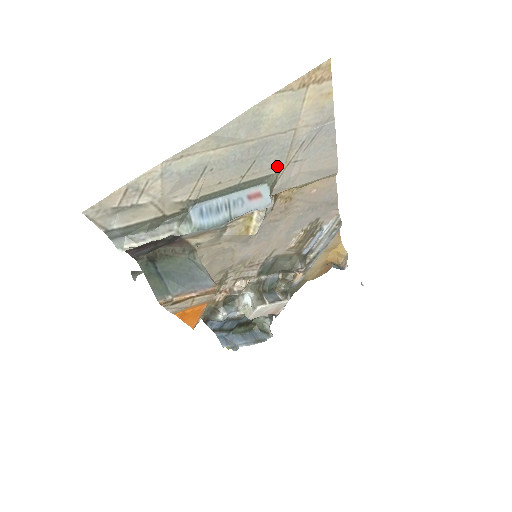
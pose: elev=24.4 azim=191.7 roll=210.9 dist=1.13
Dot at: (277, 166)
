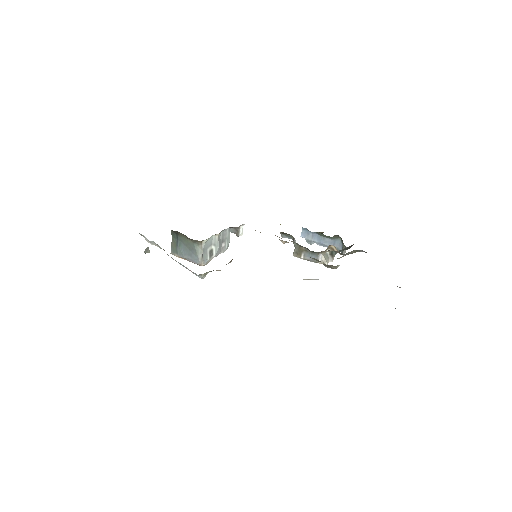
Dot at: occluded
